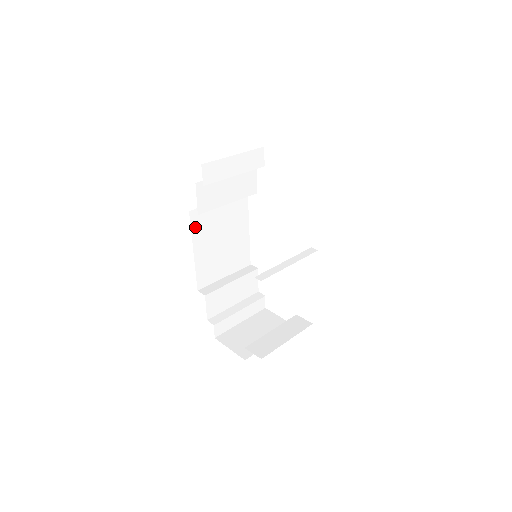
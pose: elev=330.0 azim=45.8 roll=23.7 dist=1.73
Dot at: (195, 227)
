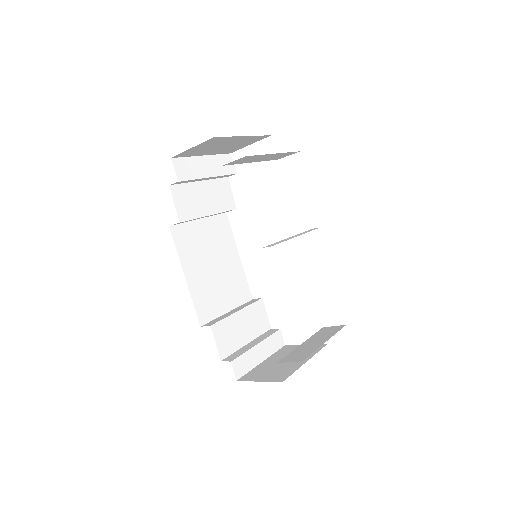
Dot at: (180, 246)
